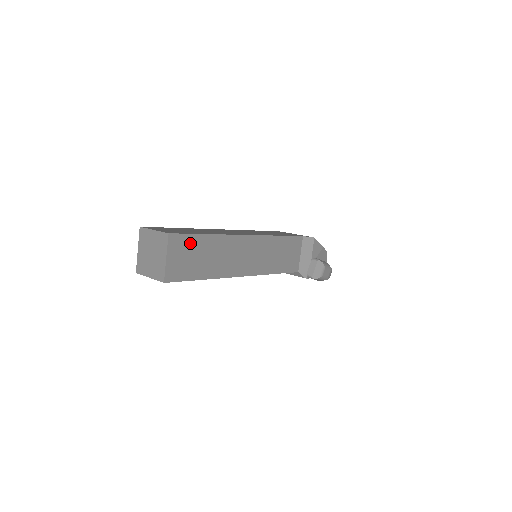
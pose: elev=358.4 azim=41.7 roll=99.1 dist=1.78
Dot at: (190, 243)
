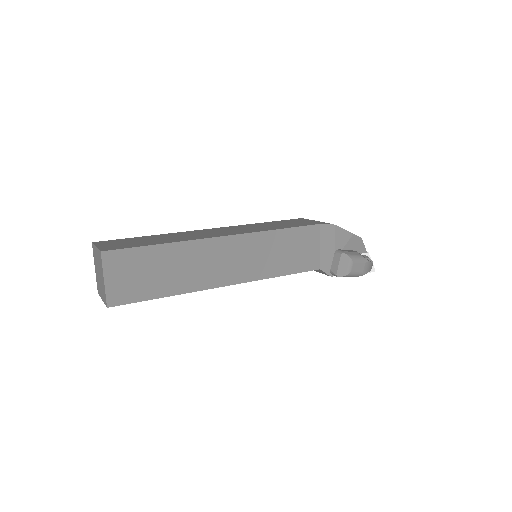
Dot at: (136, 258)
